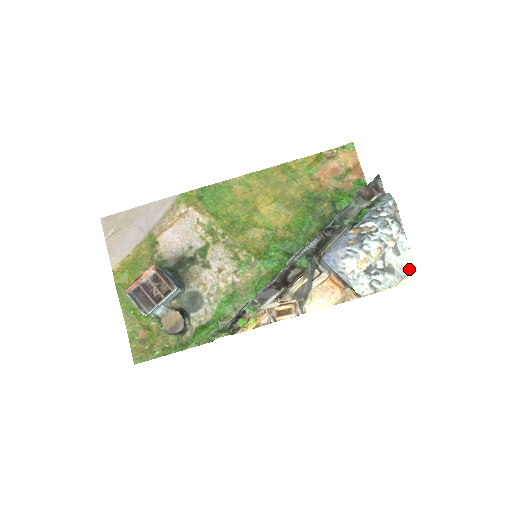
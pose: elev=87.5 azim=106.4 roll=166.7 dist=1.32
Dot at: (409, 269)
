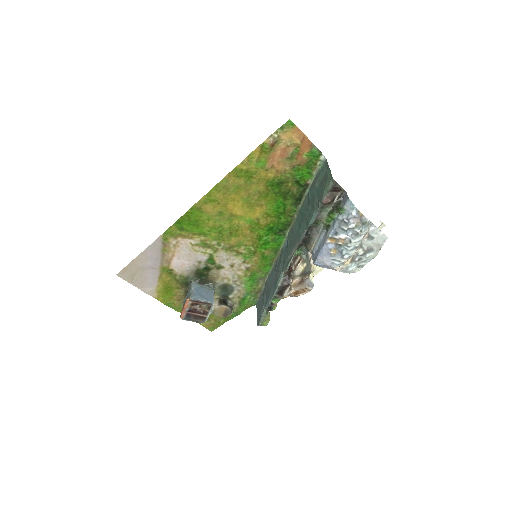
Dot at: (384, 242)
